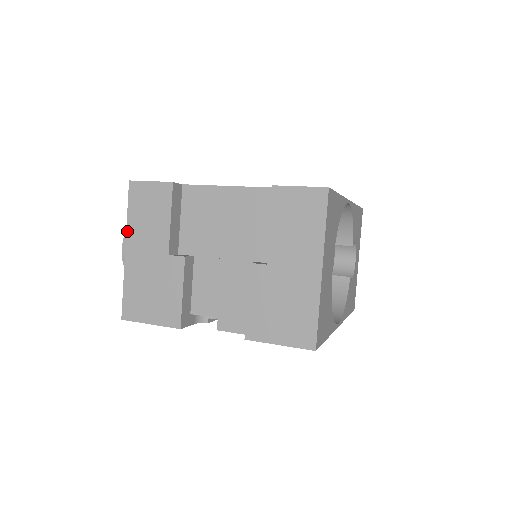
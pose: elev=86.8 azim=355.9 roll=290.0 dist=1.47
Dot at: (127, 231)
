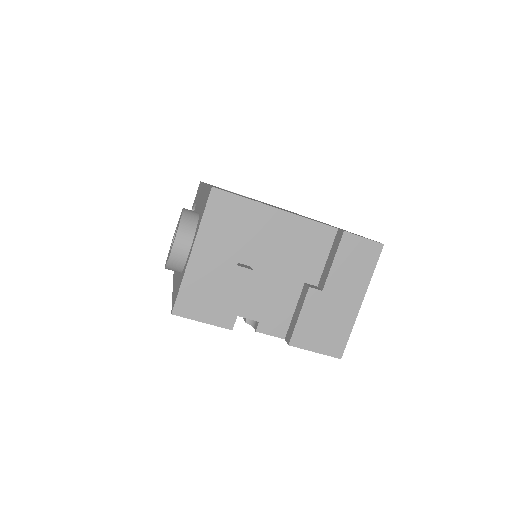
Dot at: (198, 234)
